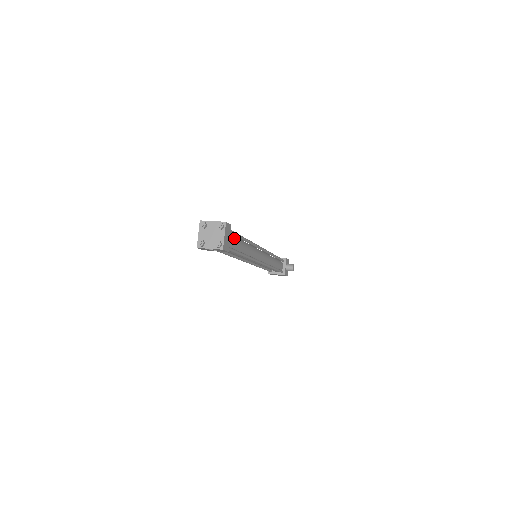
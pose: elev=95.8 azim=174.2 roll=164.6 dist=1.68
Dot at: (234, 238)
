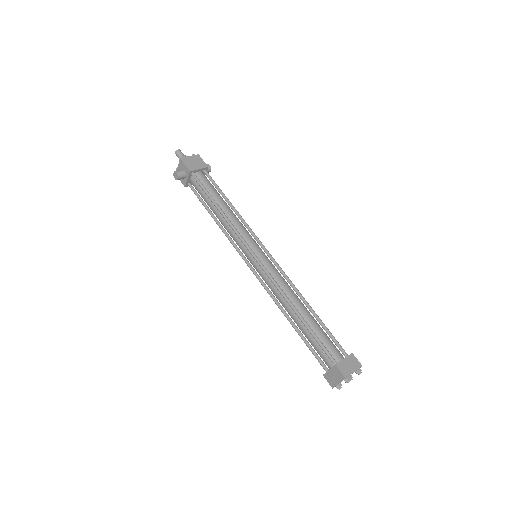
Dot at: (327, 336)
